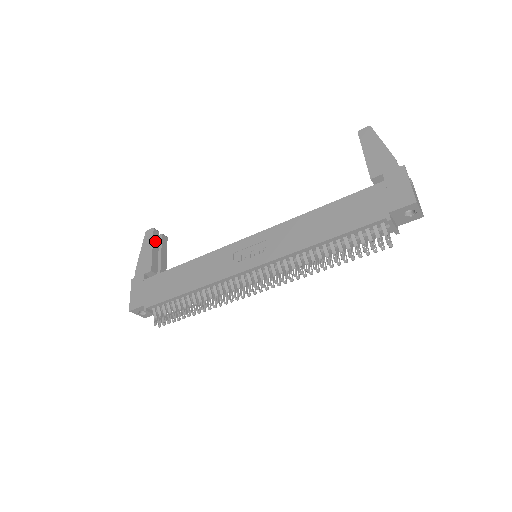
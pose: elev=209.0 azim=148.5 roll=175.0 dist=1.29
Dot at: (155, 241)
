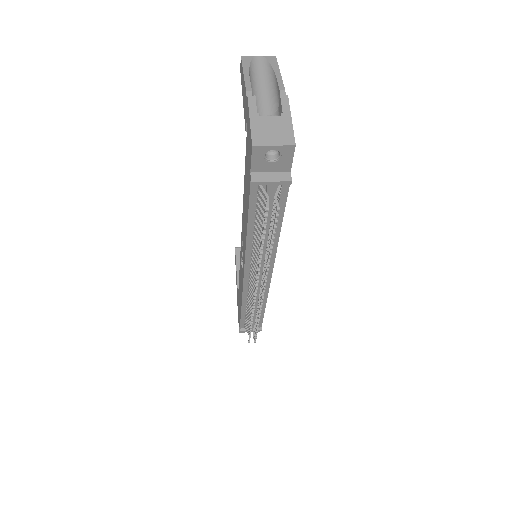
Dot at: (239, 259)
